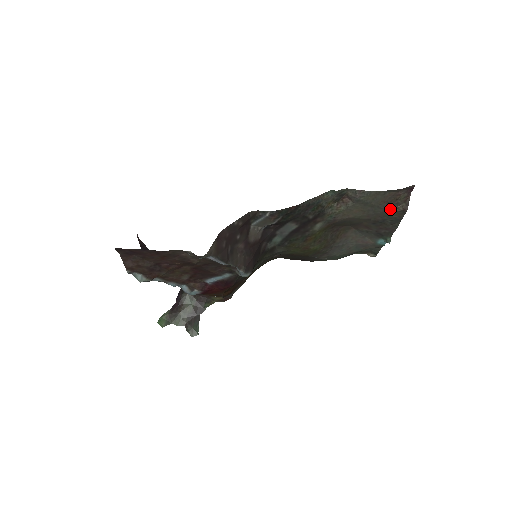
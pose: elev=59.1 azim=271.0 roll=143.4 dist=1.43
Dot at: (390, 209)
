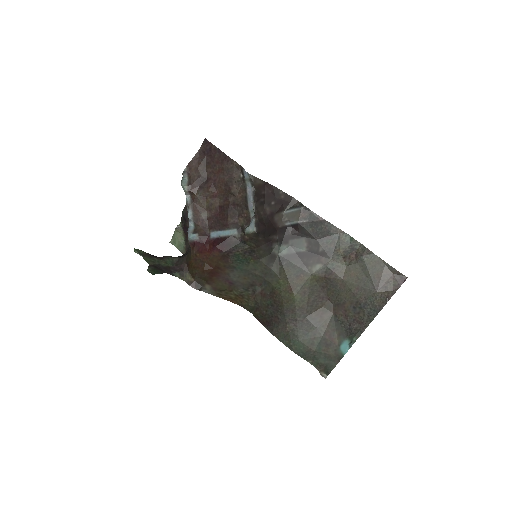
Dot at: (378, 290)
